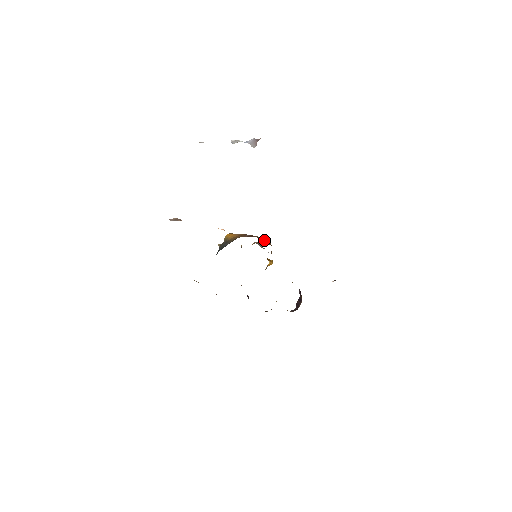
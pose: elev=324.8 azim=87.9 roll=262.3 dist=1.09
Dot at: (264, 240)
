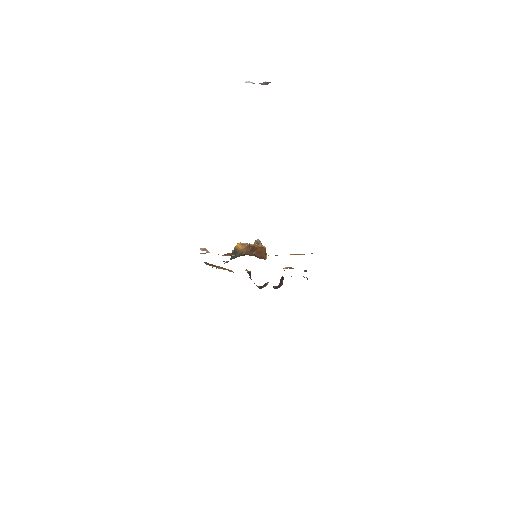
Dot at: (261, 256)
